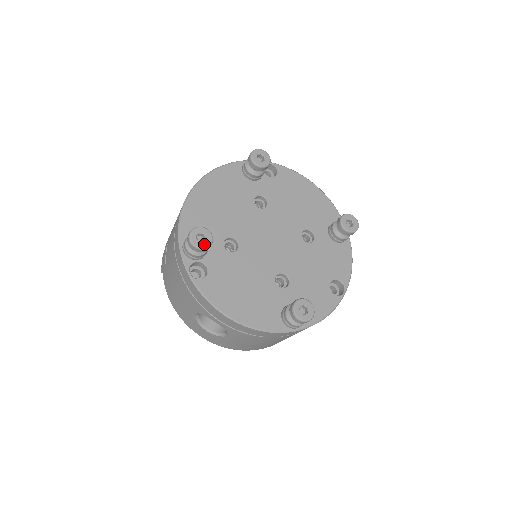
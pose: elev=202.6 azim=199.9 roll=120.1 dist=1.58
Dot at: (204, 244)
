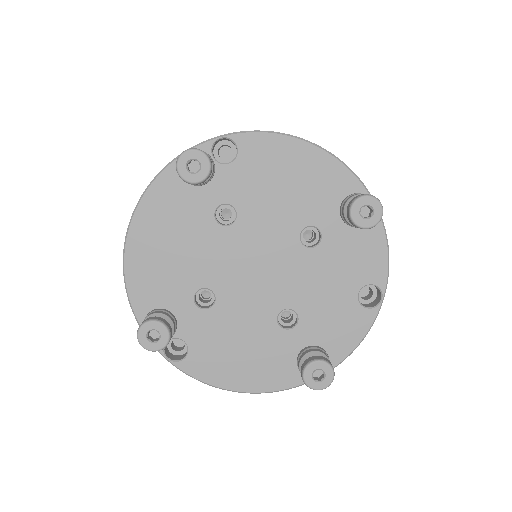
Dot at: (160, 344)
